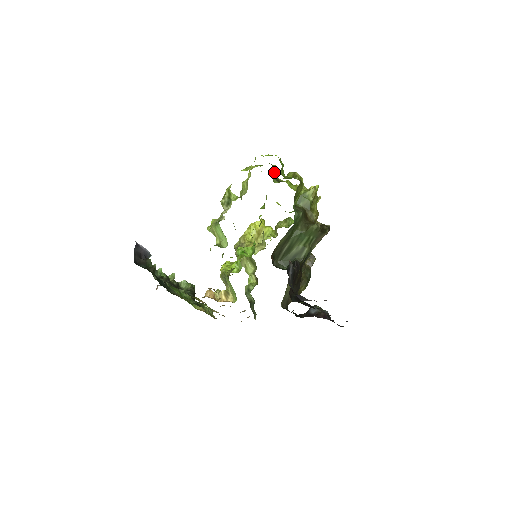
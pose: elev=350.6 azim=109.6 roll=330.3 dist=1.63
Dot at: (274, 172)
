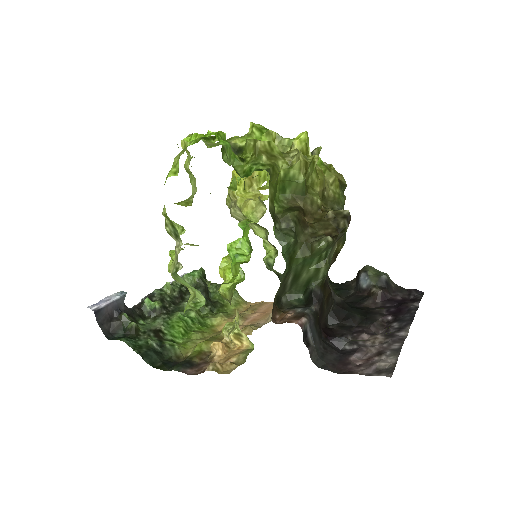
Dot at: occluded
